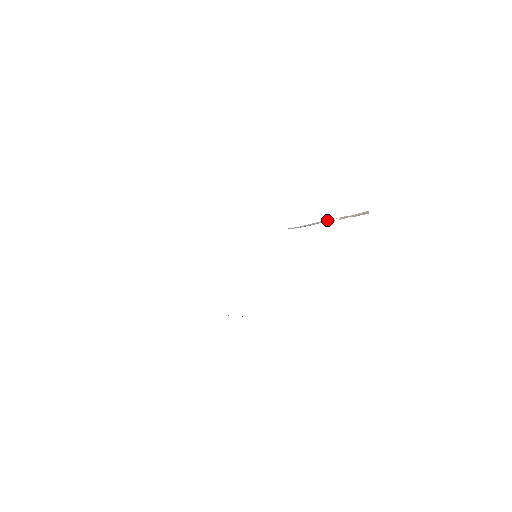
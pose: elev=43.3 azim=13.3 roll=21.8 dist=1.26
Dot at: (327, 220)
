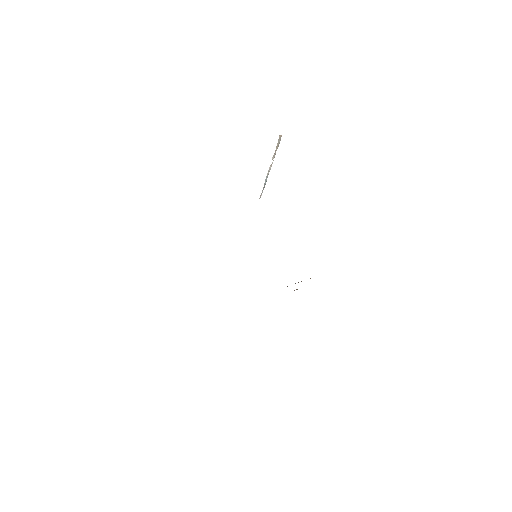
Dot at: (269, 168)
